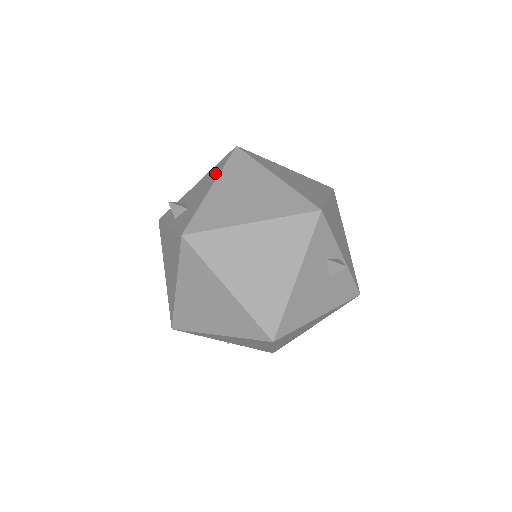
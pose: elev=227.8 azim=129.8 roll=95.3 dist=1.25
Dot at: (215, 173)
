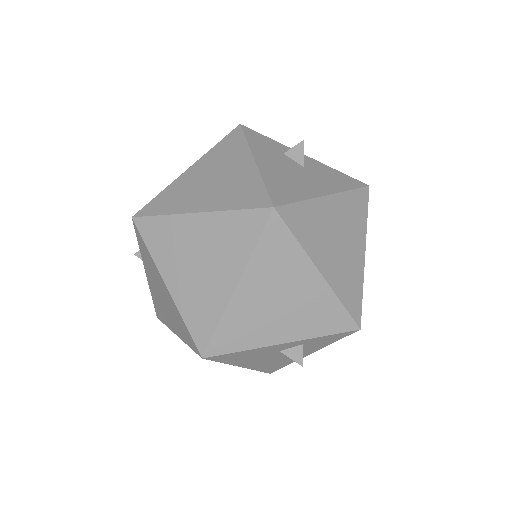
Dot at: occluded
